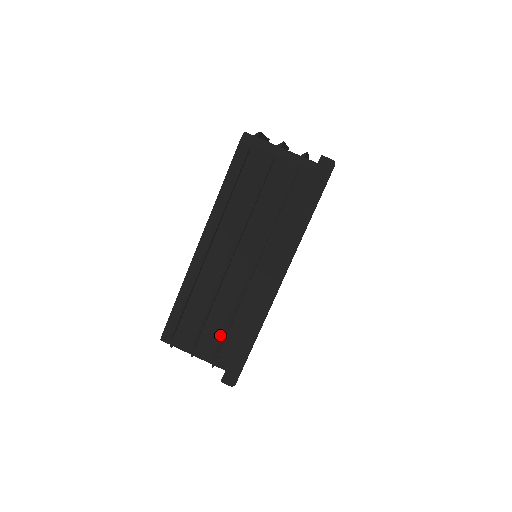
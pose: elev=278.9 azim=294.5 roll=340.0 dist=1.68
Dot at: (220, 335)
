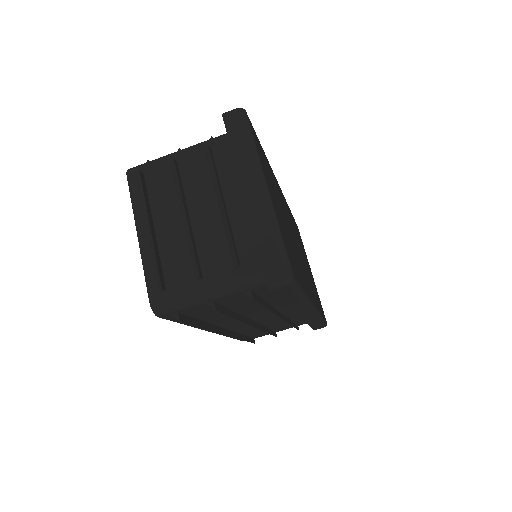
Dot at: occluded
